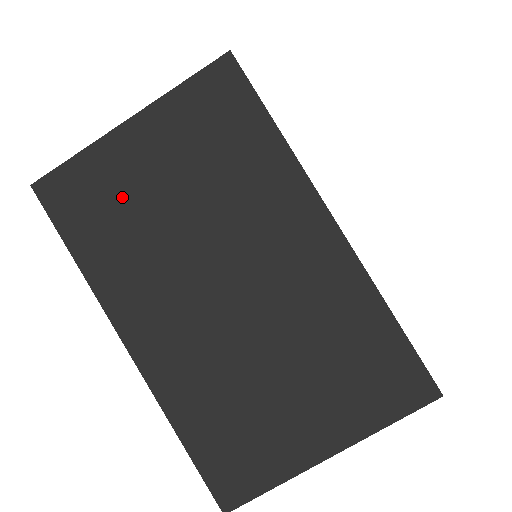
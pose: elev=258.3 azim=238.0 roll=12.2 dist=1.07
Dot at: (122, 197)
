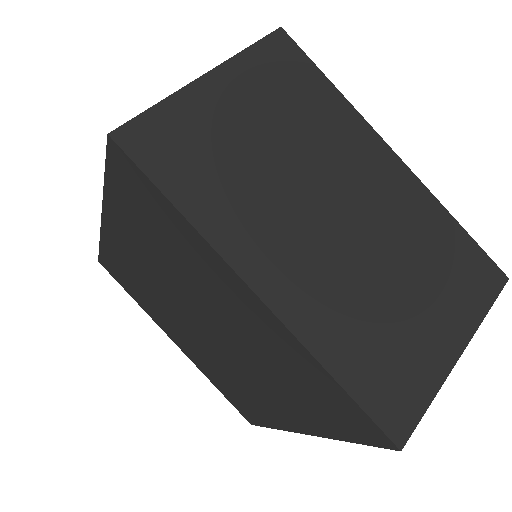
Dot at: (216, 143)
